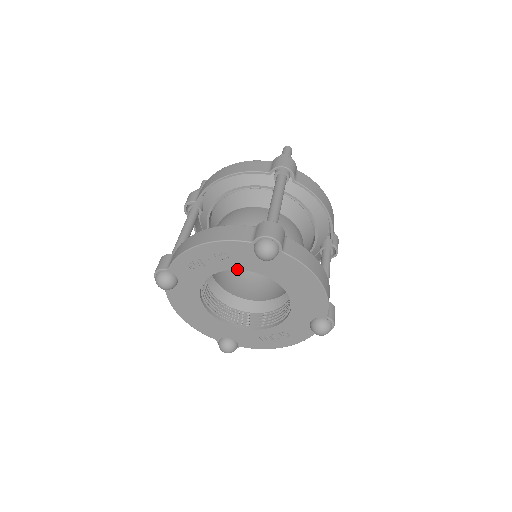
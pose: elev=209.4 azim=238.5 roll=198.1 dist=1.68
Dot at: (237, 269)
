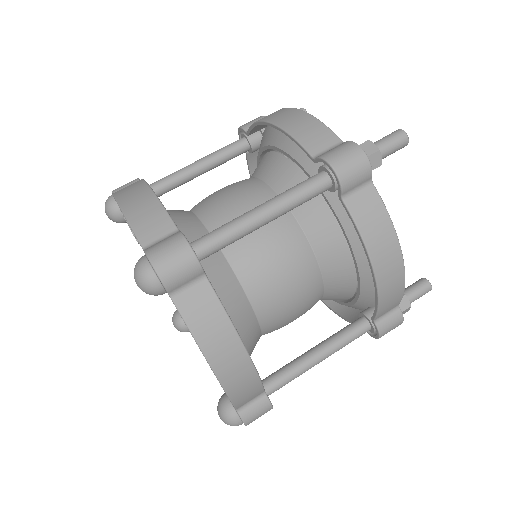
Dot at: occluded
